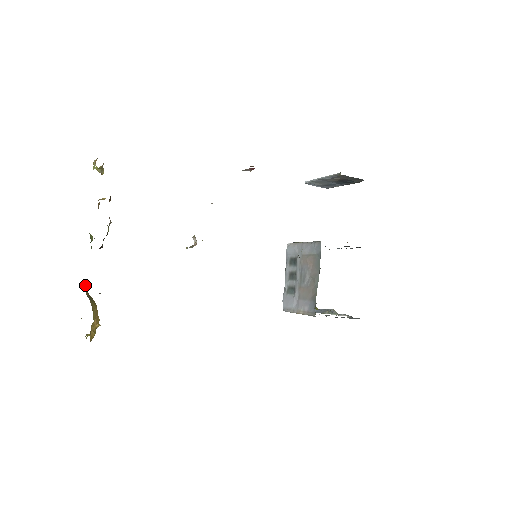
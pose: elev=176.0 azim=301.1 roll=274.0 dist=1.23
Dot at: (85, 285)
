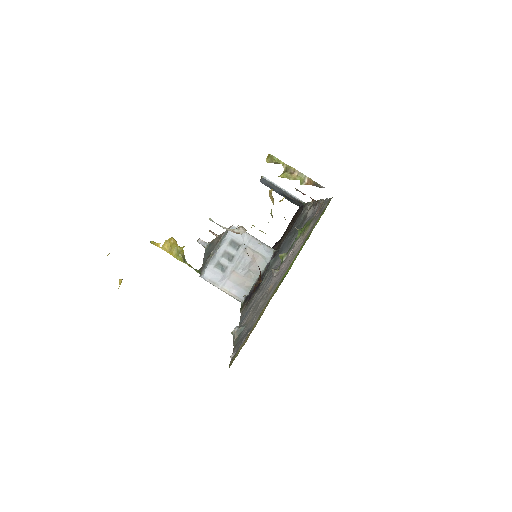
Dot at: occluded
